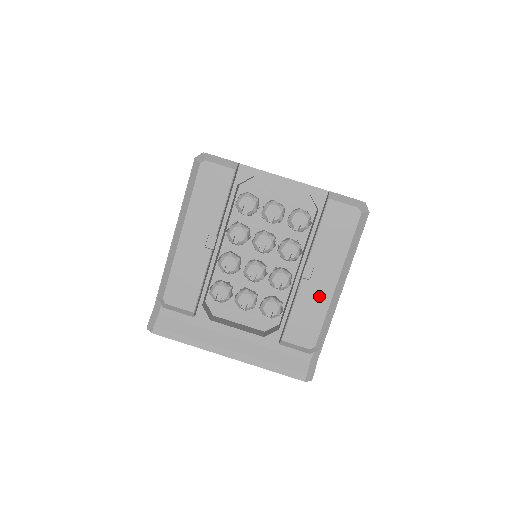
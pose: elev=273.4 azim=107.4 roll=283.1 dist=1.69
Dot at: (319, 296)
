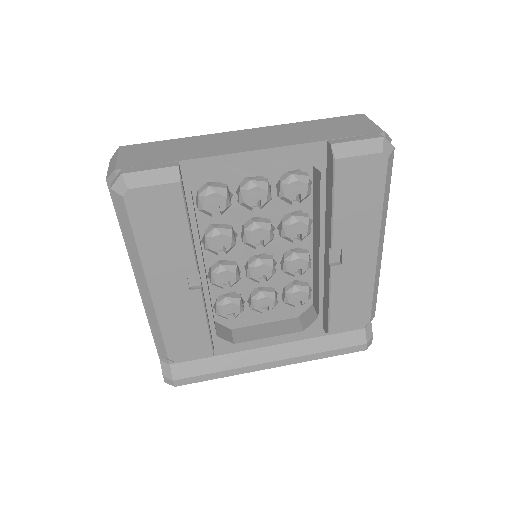
Dot at: (359, 275)
